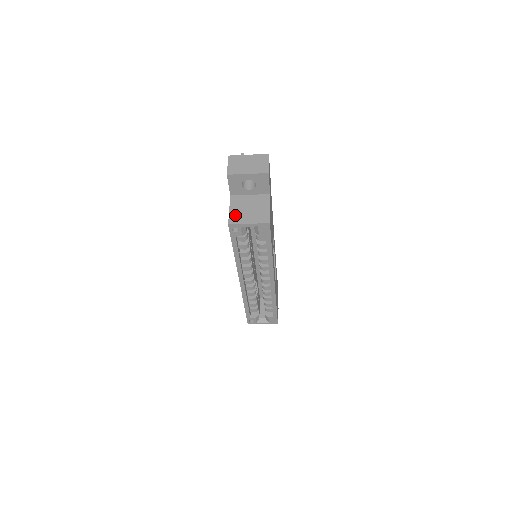
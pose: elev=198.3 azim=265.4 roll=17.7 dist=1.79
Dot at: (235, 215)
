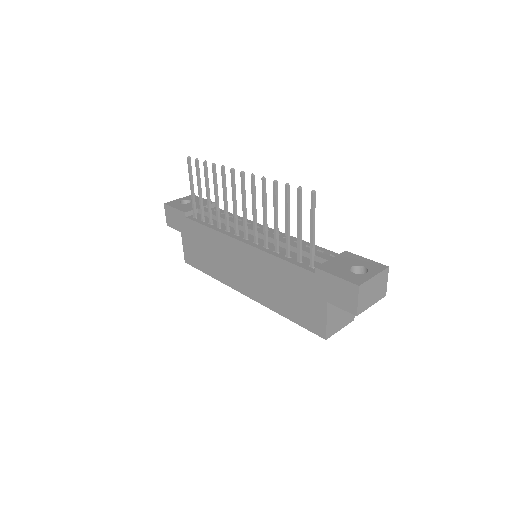
Dot at: (331, 326)
